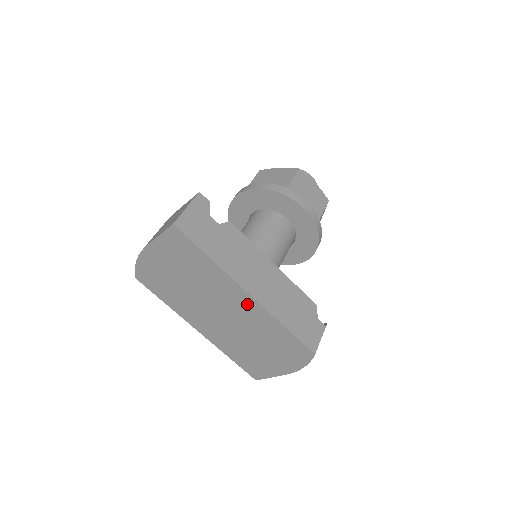
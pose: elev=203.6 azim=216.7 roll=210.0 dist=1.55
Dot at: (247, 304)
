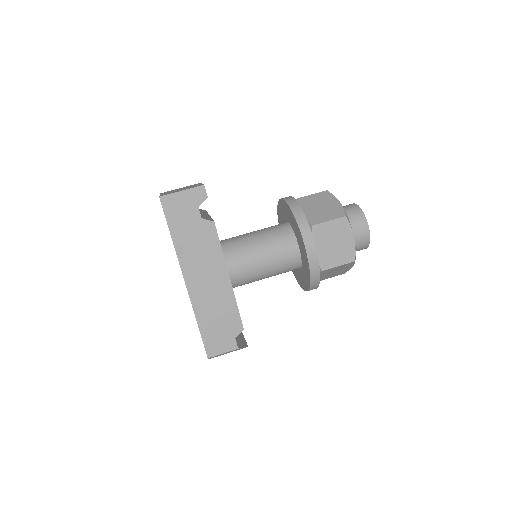
Dot at: occluded
